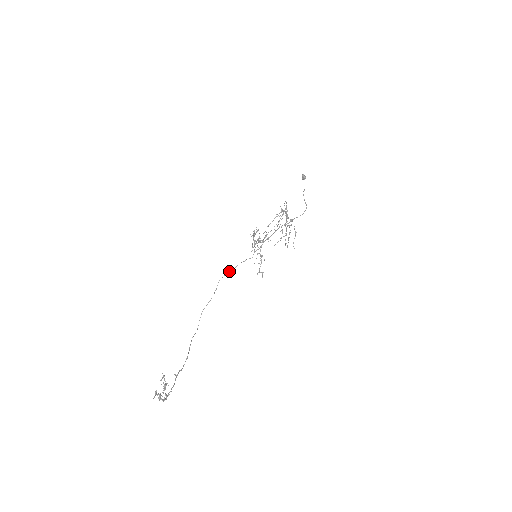
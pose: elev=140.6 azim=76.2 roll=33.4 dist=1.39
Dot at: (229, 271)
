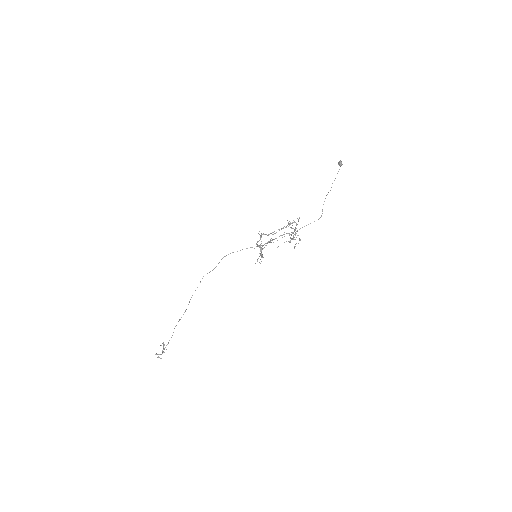
Dot at: (233, 252)
